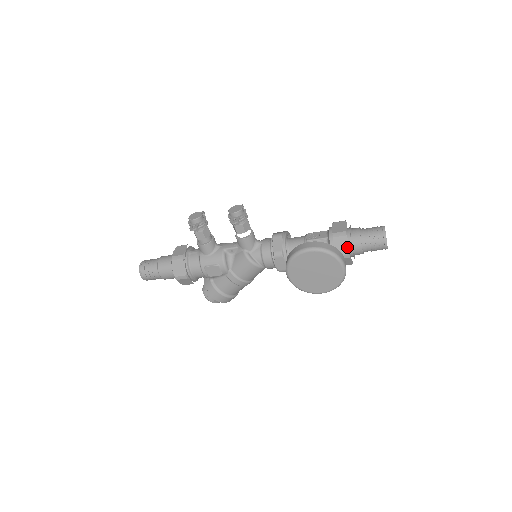
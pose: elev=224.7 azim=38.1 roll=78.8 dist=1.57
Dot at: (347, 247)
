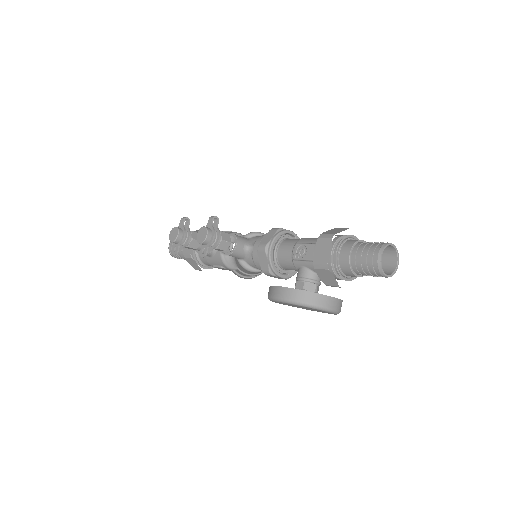
Dot at: (334, 280)
